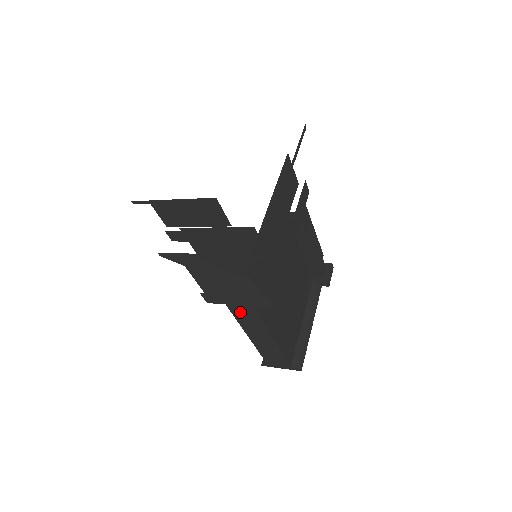
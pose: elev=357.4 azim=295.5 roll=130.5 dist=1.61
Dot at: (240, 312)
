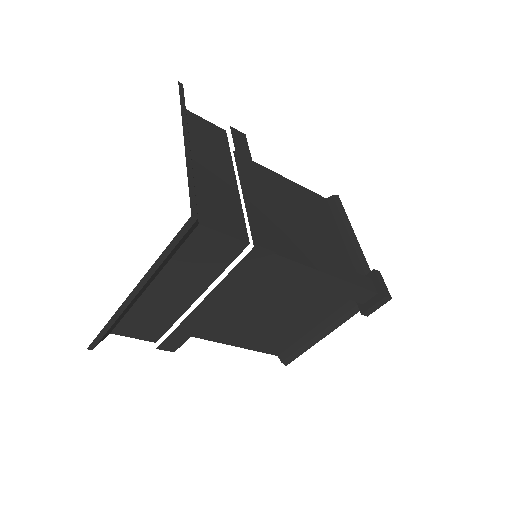
Dot at: occluded
